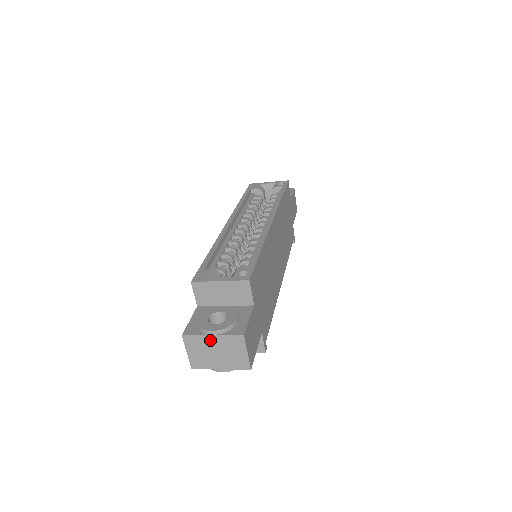
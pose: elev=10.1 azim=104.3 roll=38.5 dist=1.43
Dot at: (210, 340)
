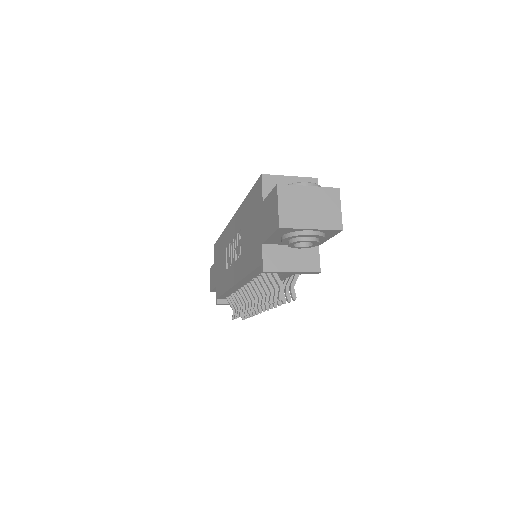
Dot at: (306, 191)
